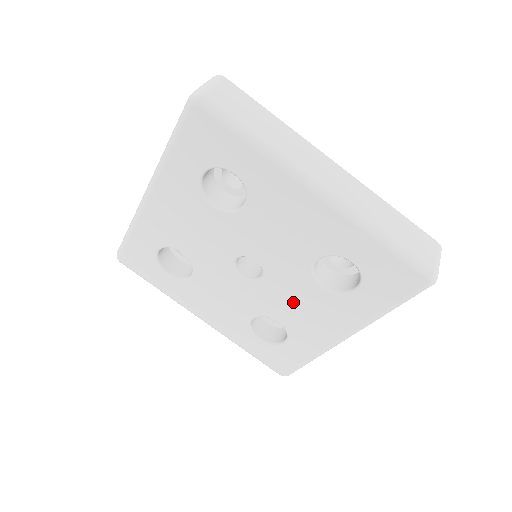
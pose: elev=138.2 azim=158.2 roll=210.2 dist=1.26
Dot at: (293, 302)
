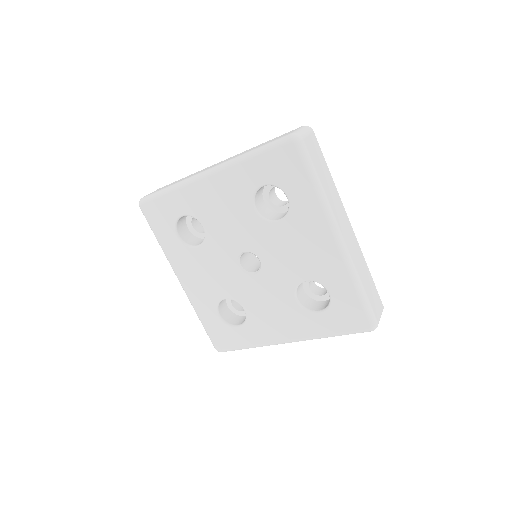
Dot at: (287, 253)
